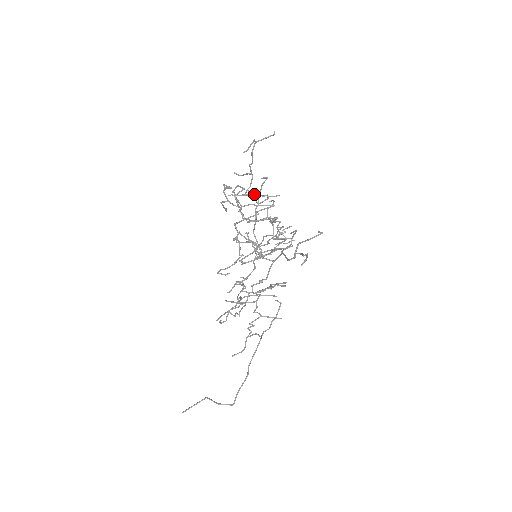
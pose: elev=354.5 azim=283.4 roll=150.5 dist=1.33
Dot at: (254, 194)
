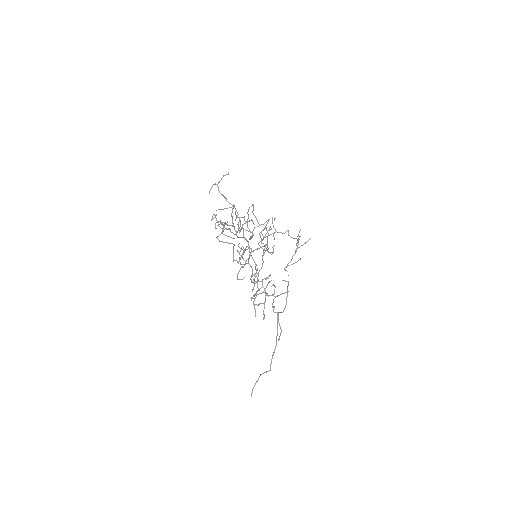
Dot at: (236, 216)
